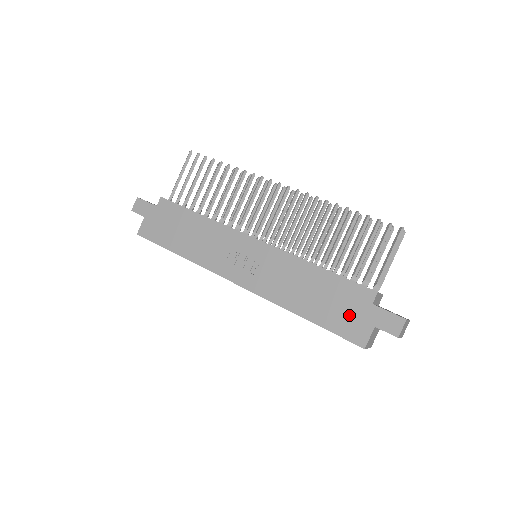
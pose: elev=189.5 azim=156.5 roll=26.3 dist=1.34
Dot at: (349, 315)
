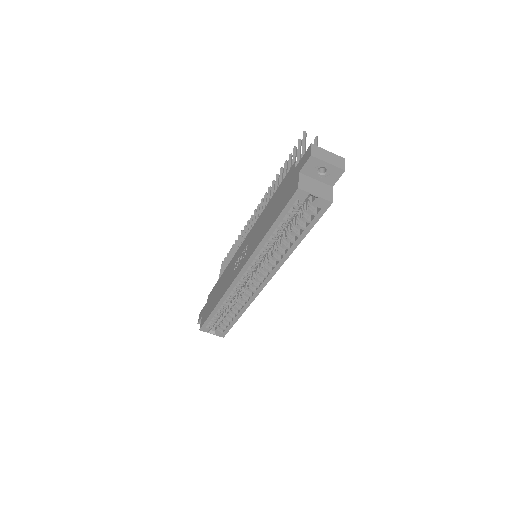
Dot at: (287, 191)
